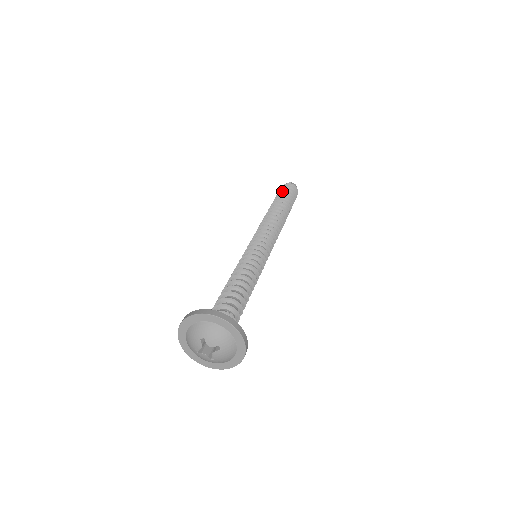
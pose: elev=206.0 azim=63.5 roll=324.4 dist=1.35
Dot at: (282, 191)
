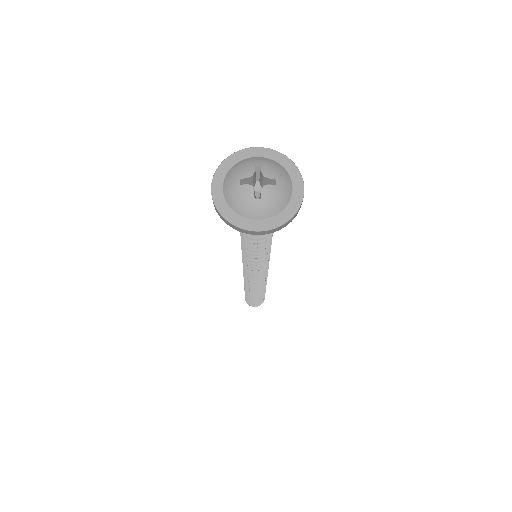
Dot at: occluded
